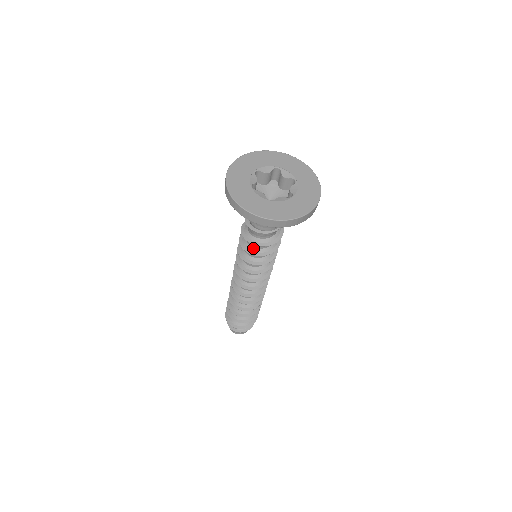
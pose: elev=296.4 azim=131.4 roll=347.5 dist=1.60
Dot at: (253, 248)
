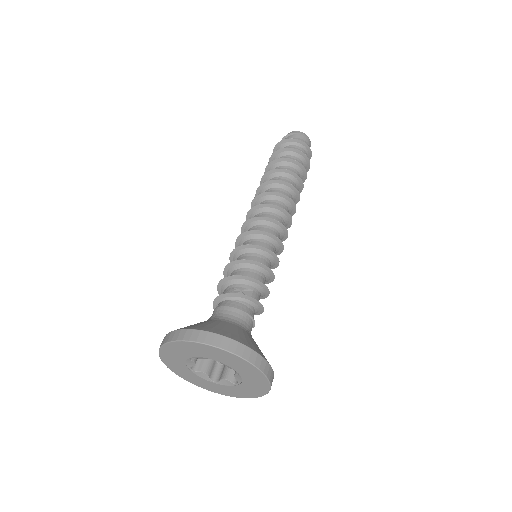
Dot at: occluded
